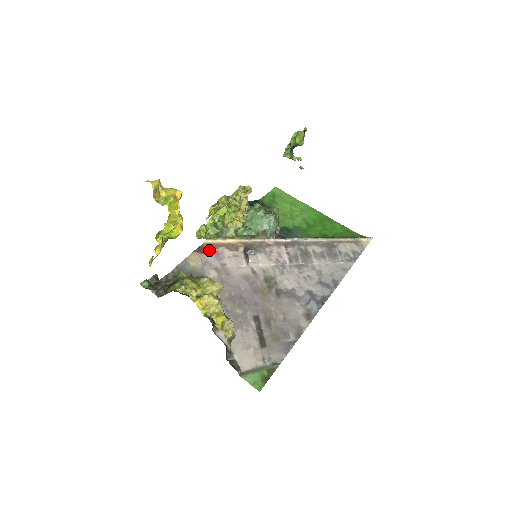
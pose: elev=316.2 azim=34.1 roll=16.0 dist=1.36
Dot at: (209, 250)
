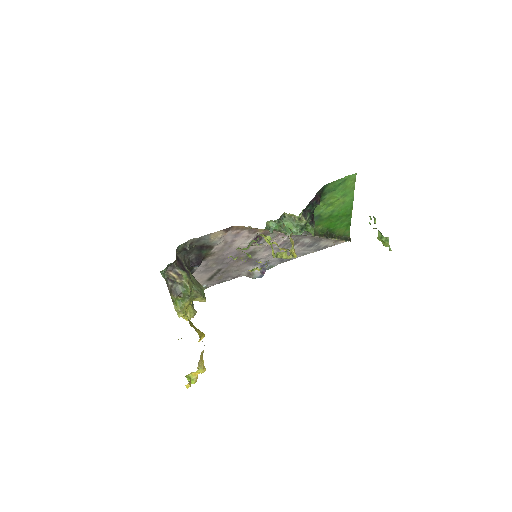
Dot at: (234, 231)
